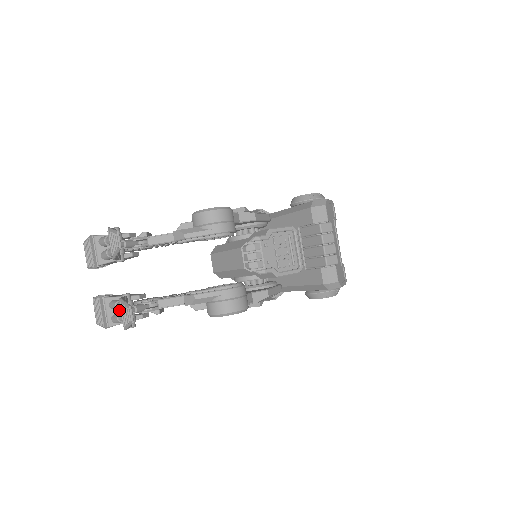
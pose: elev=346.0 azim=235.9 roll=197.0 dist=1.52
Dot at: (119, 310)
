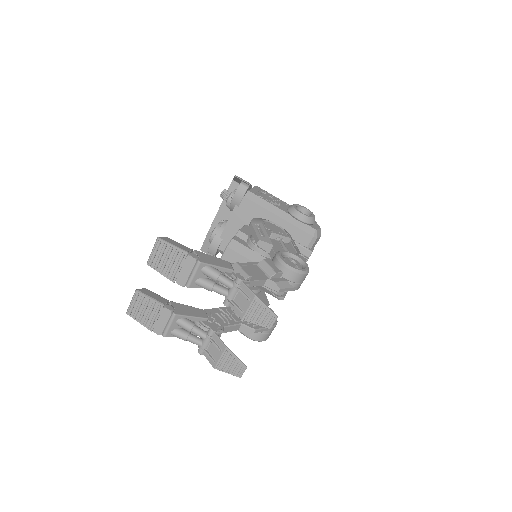
Dot at: (190, 332)
